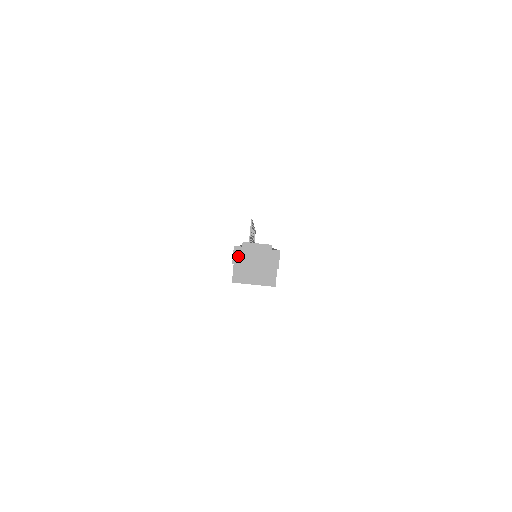
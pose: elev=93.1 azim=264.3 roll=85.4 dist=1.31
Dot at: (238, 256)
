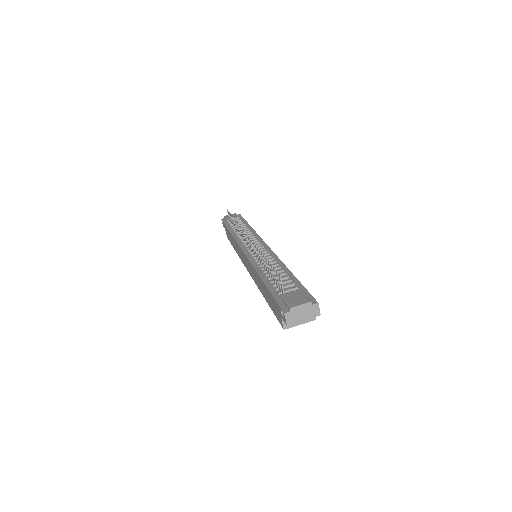
Dot at: (289, 319)
